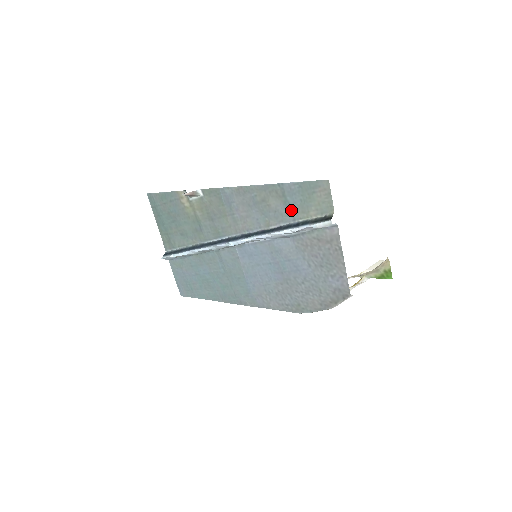
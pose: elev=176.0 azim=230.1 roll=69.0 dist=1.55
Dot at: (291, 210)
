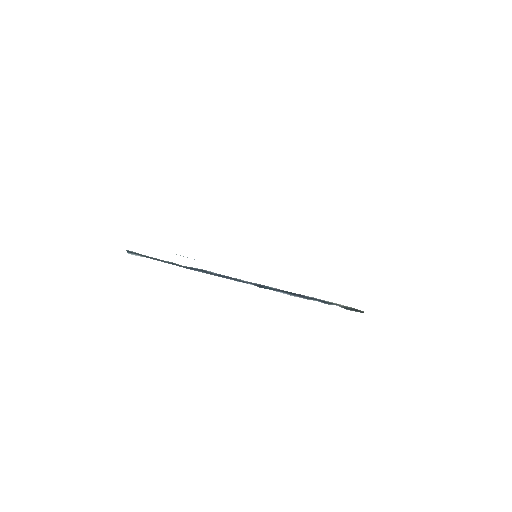
Dot at: occluded
